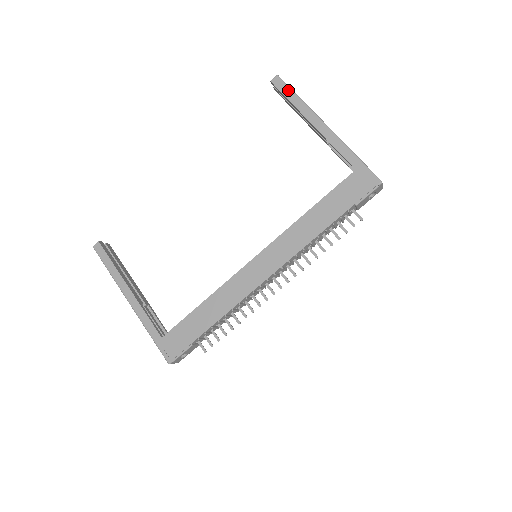
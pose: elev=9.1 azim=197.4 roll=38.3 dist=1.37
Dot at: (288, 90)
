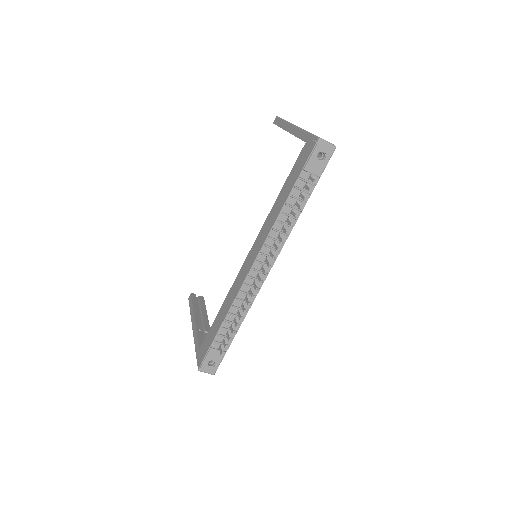
Dot at: (280, 121)
